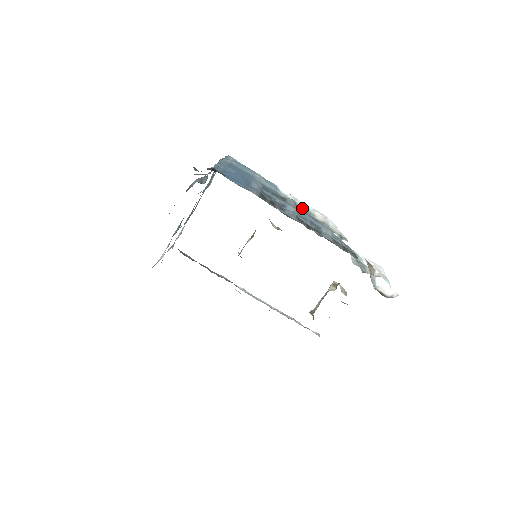
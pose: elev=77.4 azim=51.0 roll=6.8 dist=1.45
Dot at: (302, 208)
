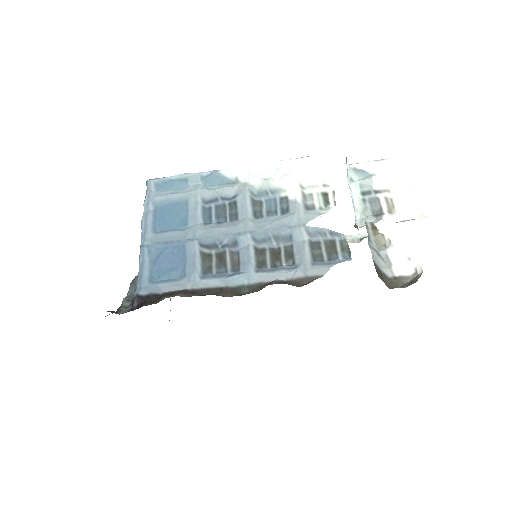
Dot at: (261, 192)
